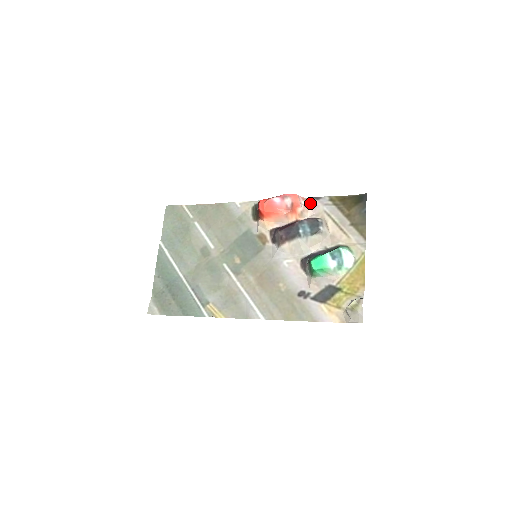
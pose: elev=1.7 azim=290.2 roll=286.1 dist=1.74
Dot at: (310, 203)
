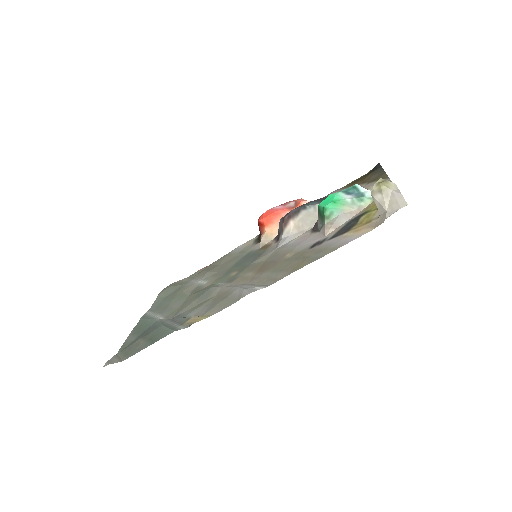
Dot at: occluded
